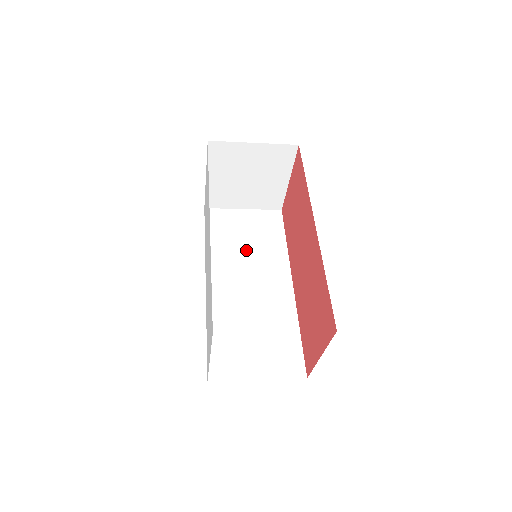
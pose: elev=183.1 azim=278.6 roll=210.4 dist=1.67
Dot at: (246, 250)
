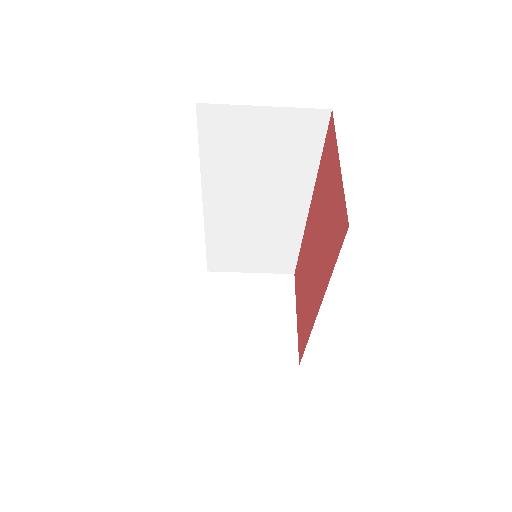
Dot at: occluded
